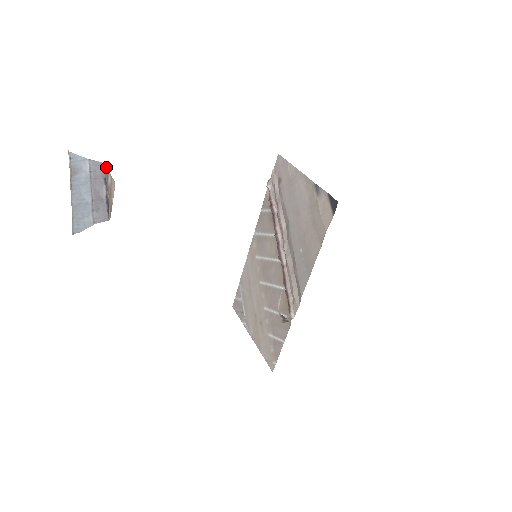
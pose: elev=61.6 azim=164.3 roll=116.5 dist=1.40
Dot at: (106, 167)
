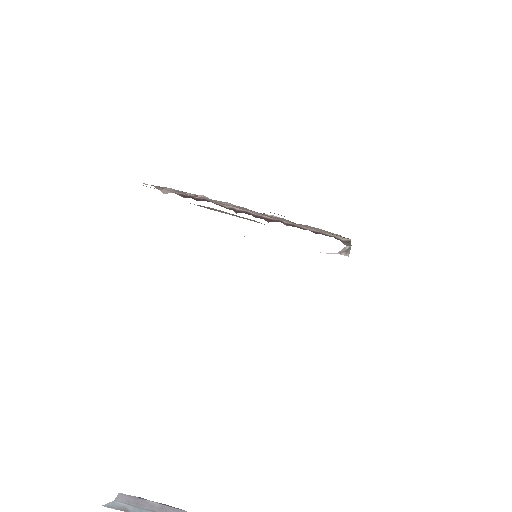
Dot at: (126, 496)
